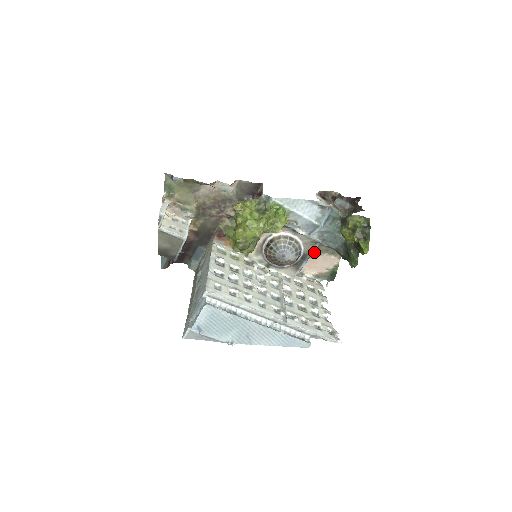
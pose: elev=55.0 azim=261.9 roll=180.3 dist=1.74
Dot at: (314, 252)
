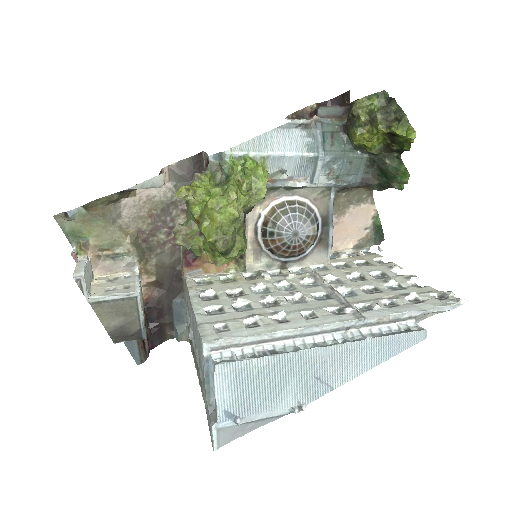
Dot at: (334, 214)
